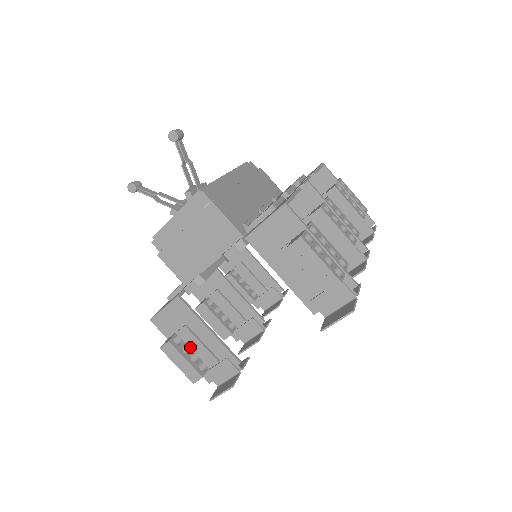
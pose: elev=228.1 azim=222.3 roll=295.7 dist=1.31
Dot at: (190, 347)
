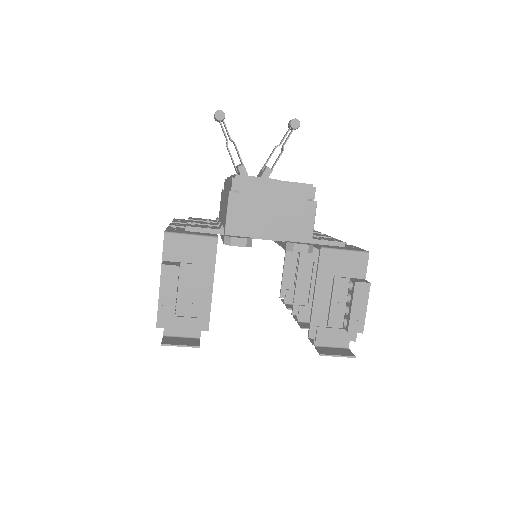
Dot at: (179, 284)
